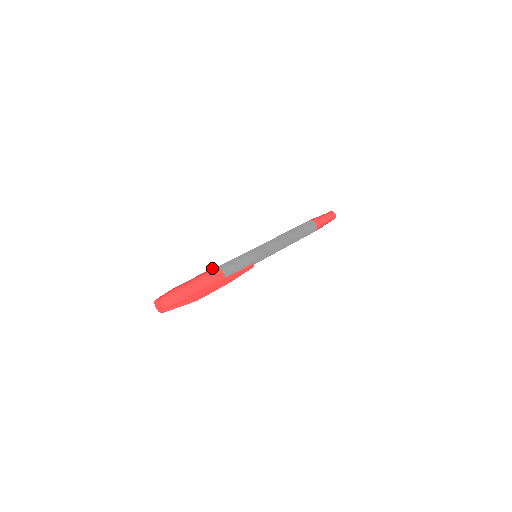
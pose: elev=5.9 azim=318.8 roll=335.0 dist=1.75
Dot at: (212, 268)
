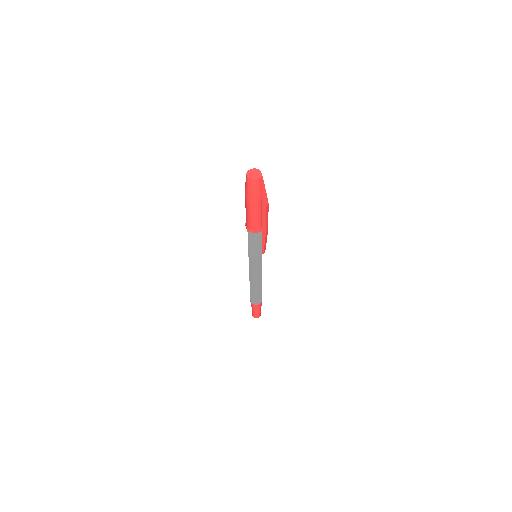
Dot at: occluded
